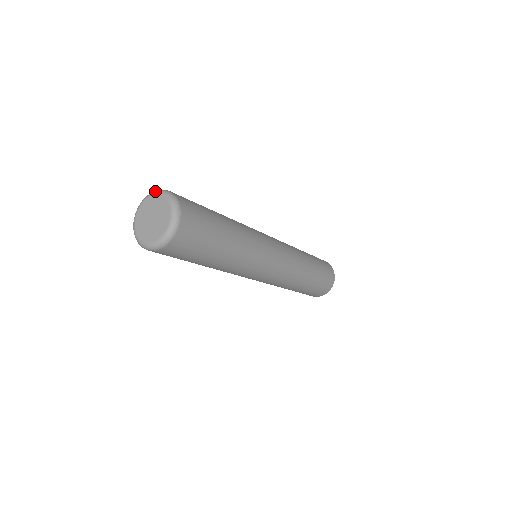
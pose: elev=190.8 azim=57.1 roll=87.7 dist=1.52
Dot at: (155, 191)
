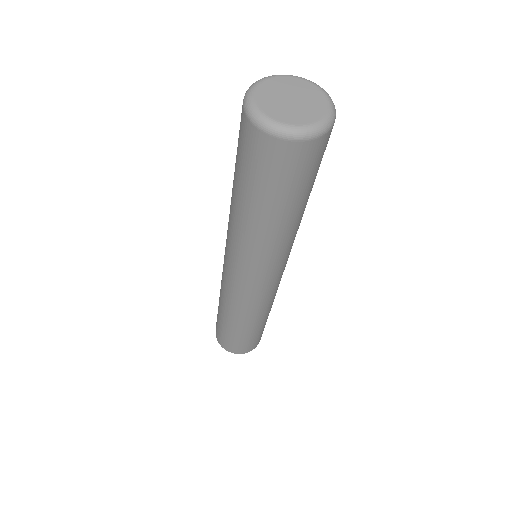
Dot at: occluded
